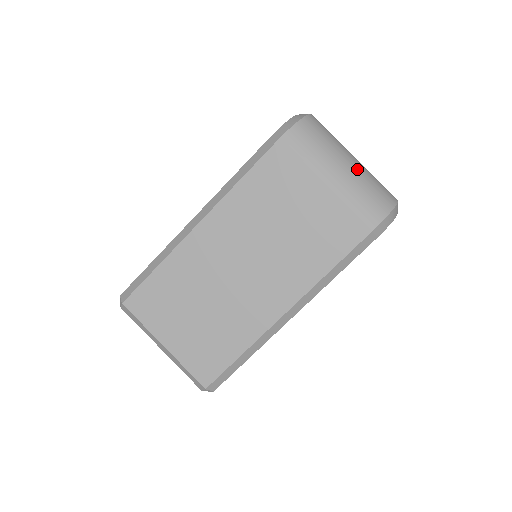
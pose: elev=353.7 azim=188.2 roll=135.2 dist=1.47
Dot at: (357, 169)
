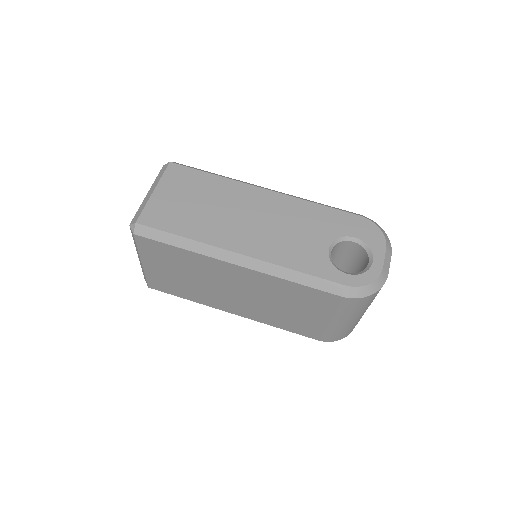
Dot at: occluded
